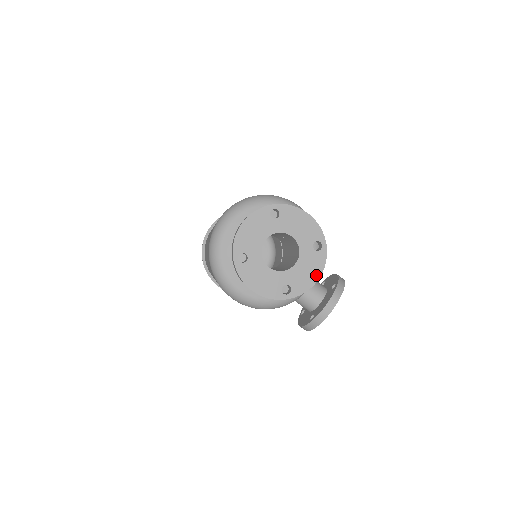
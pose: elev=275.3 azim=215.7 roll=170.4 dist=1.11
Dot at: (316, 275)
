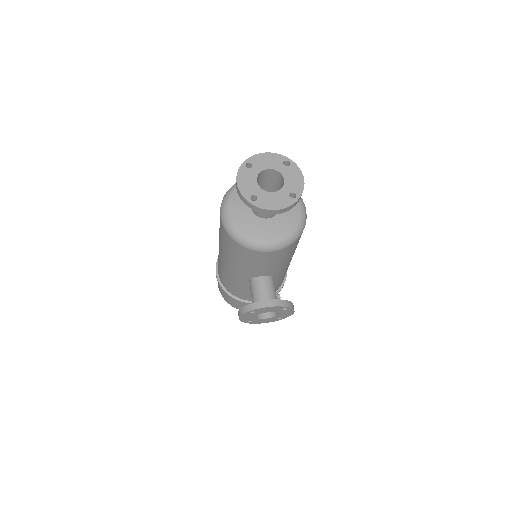
Dot at: (277, 207)
